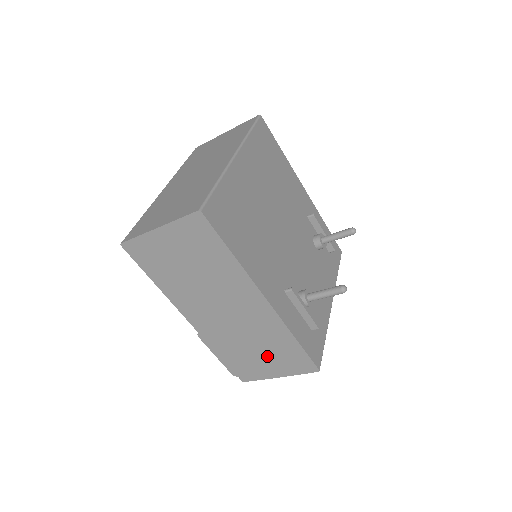
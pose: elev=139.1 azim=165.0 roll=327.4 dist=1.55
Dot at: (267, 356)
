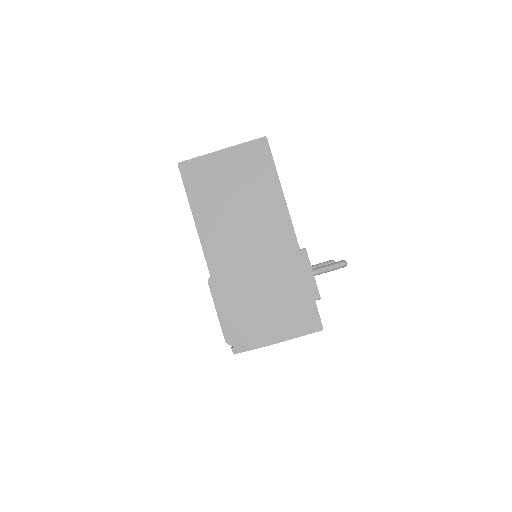
Dot at: (274, 309)
